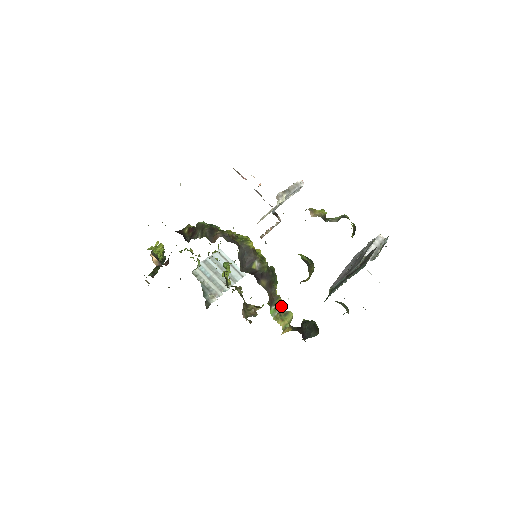
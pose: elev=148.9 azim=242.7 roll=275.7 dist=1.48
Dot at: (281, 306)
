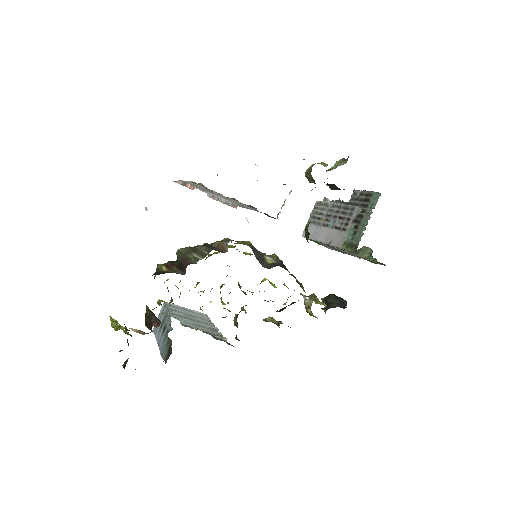
Dot at: (302, 294)
